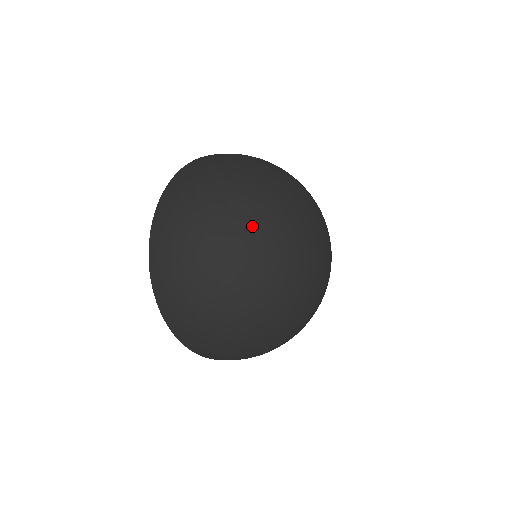
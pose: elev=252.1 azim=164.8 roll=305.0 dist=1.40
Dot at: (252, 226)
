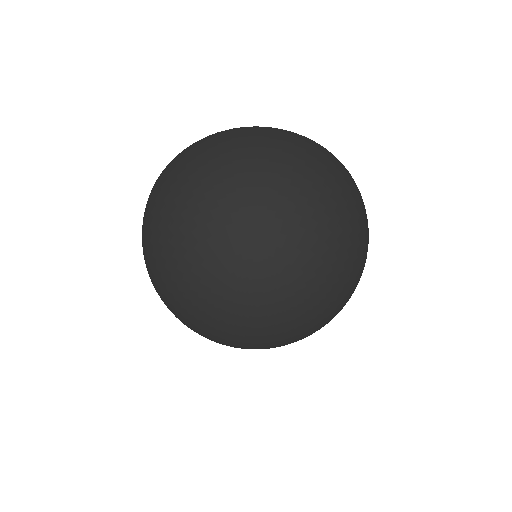
Dot at: (210, 220)
